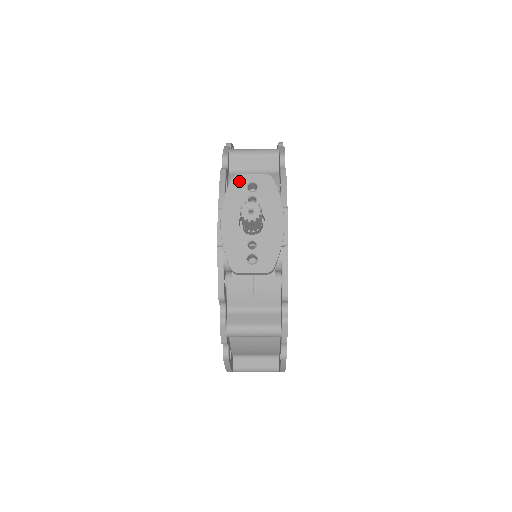
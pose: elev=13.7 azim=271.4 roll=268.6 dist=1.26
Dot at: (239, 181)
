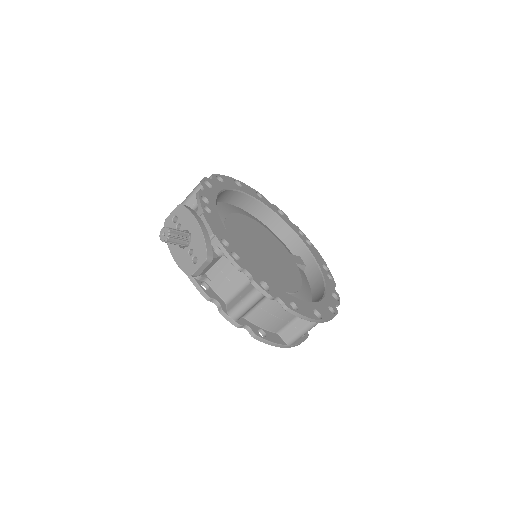
Dot at: (168, 222)
